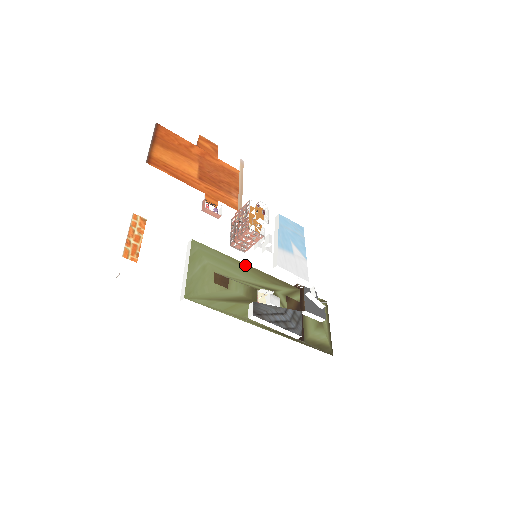
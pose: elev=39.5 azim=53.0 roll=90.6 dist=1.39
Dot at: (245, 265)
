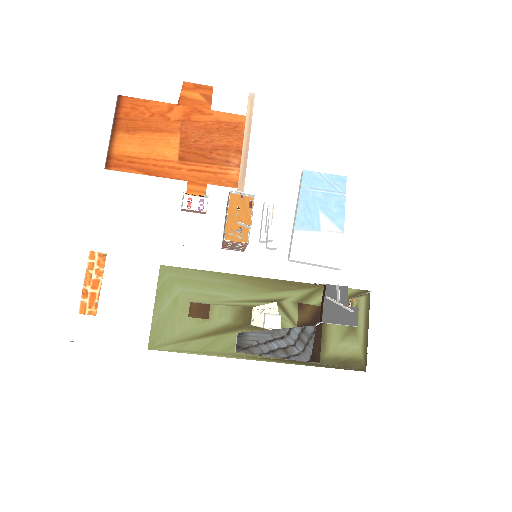
Dot at: (237, 276)
